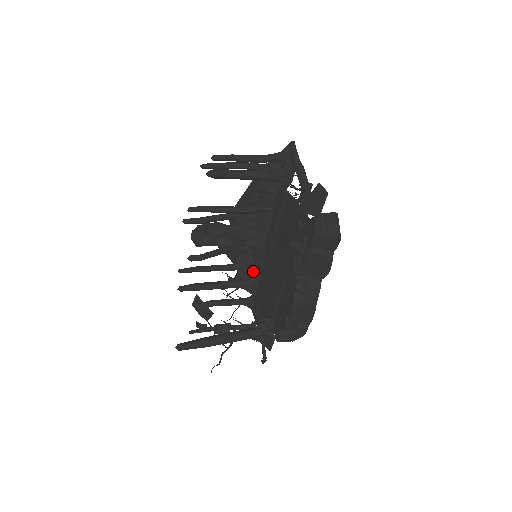
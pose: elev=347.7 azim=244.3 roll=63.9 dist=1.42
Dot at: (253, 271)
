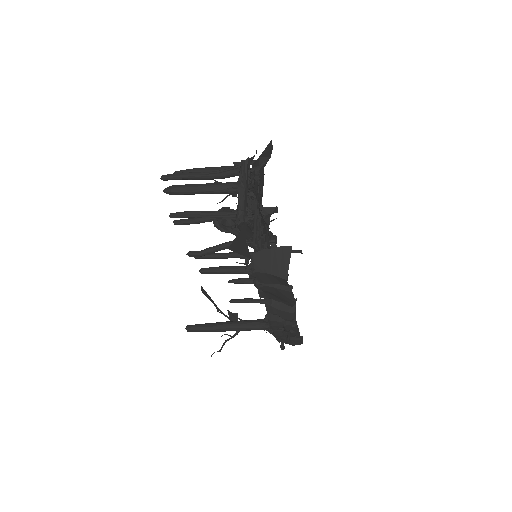
Dot at: occluded
